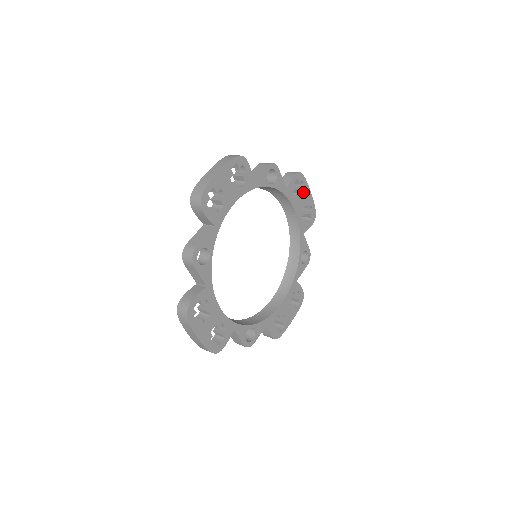
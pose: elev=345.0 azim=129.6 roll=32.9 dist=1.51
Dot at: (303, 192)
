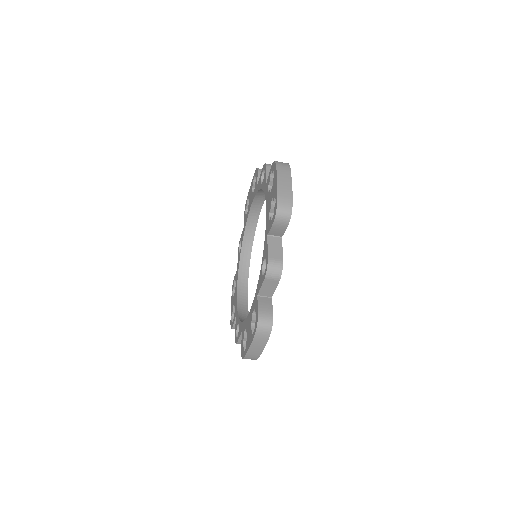
Dot at: occluded
